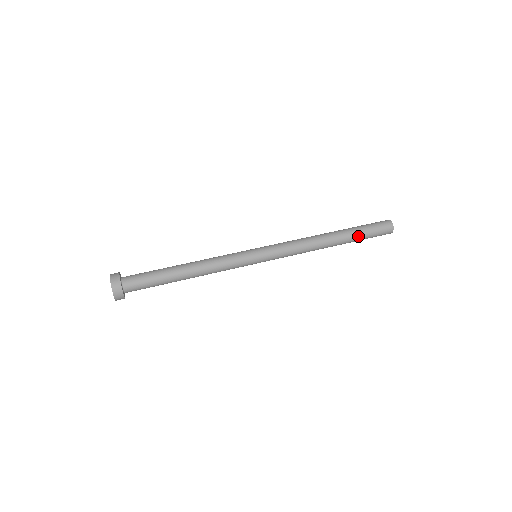
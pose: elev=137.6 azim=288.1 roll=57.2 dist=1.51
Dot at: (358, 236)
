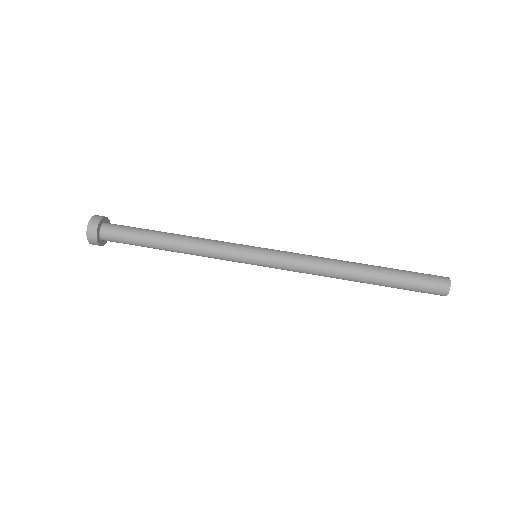
Dot at: (395, 277)
